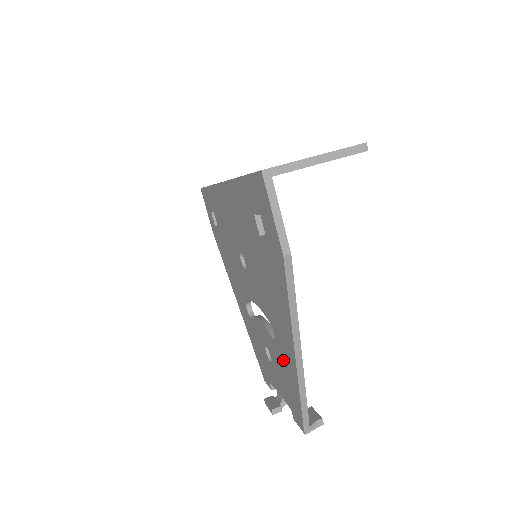
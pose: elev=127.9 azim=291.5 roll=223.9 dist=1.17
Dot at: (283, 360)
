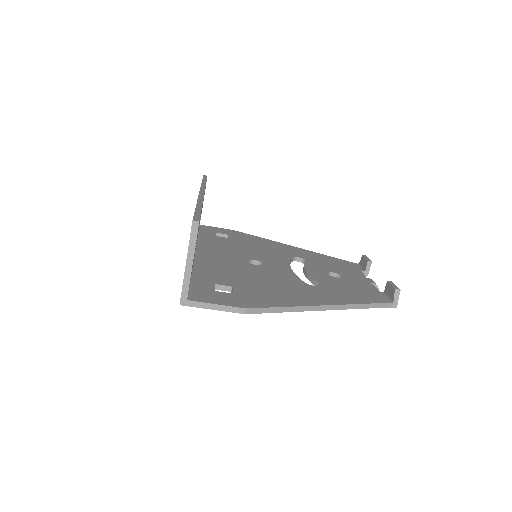
Dot at: occluded
